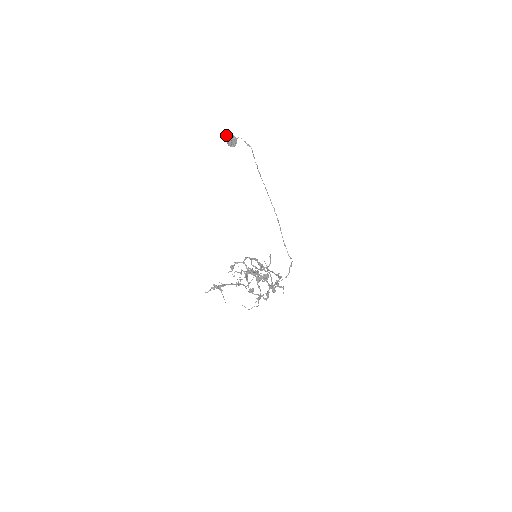
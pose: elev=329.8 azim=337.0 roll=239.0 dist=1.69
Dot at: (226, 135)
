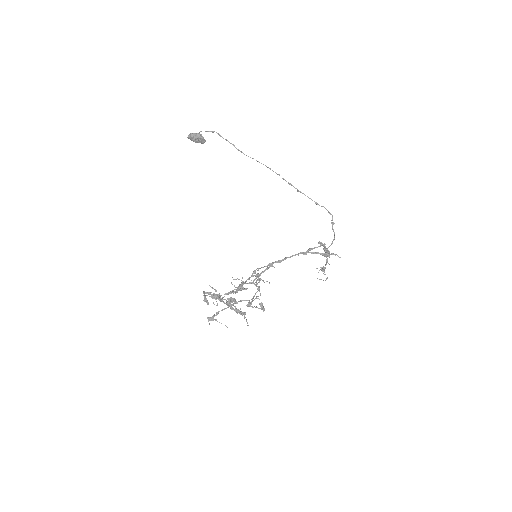
Dot at: occluded
